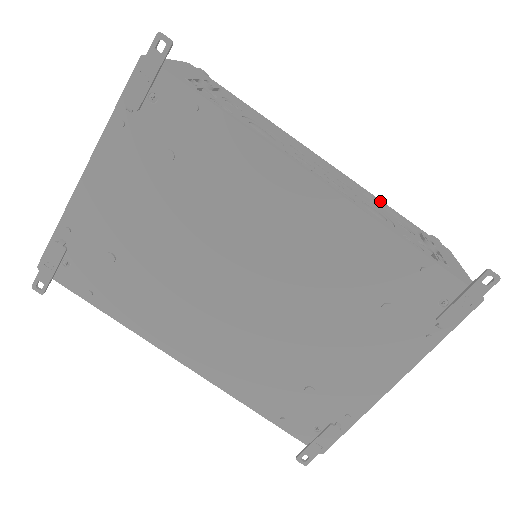
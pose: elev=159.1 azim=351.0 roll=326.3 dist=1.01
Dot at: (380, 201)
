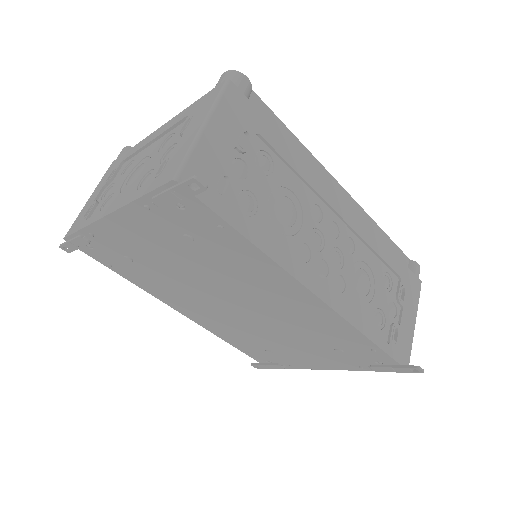
Dot at: (380, 246)
